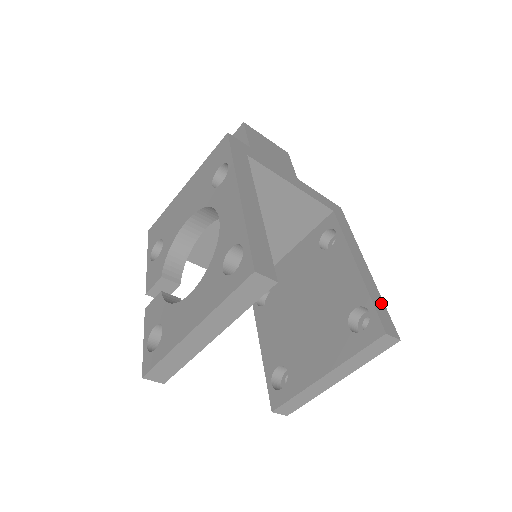
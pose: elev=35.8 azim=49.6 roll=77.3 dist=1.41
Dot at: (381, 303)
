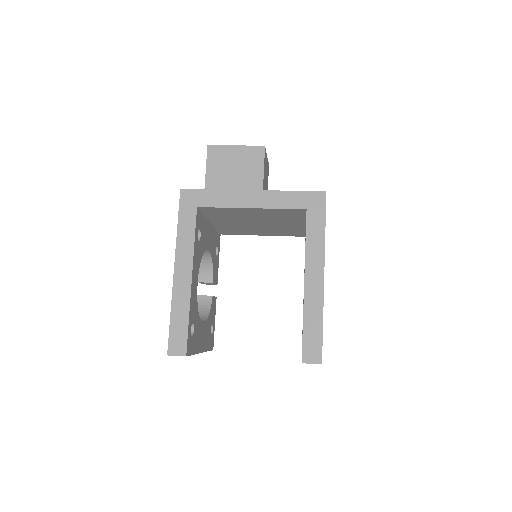
Dot at: (317, 326)
